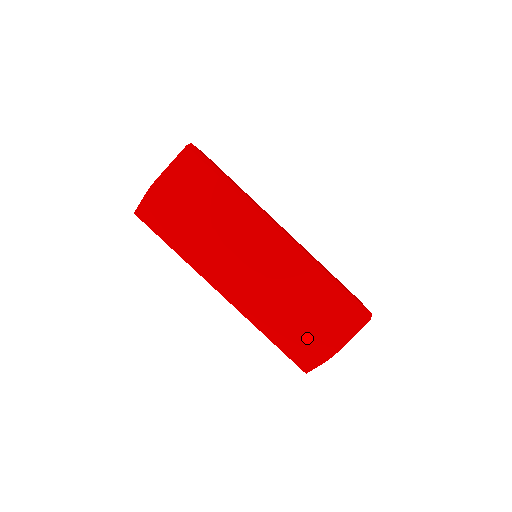
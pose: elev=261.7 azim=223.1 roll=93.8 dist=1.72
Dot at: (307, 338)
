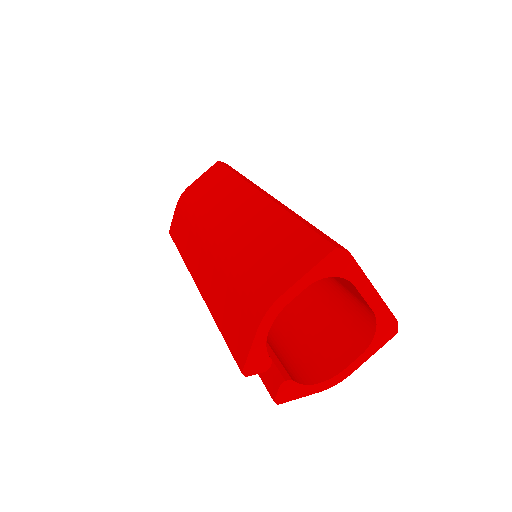
Dot at: (245, 292)
